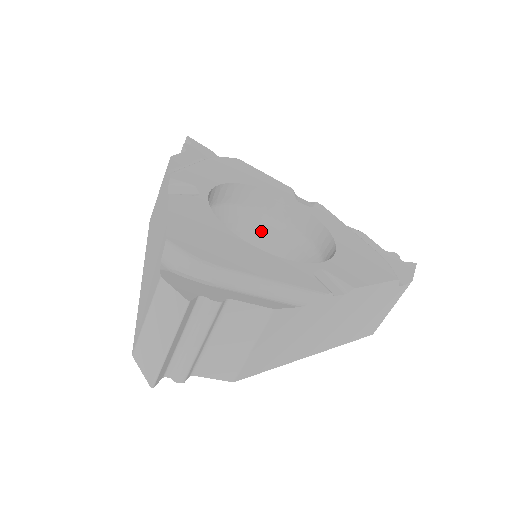
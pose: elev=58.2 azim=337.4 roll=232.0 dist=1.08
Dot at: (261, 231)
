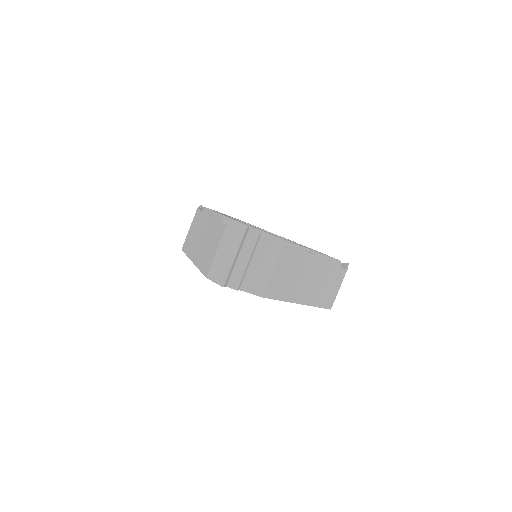
Dot at: occluded
